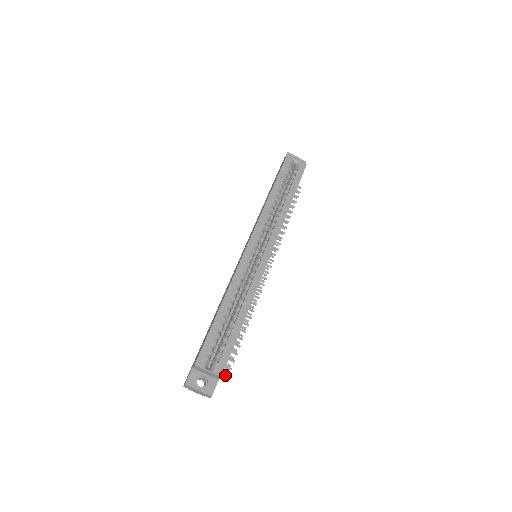
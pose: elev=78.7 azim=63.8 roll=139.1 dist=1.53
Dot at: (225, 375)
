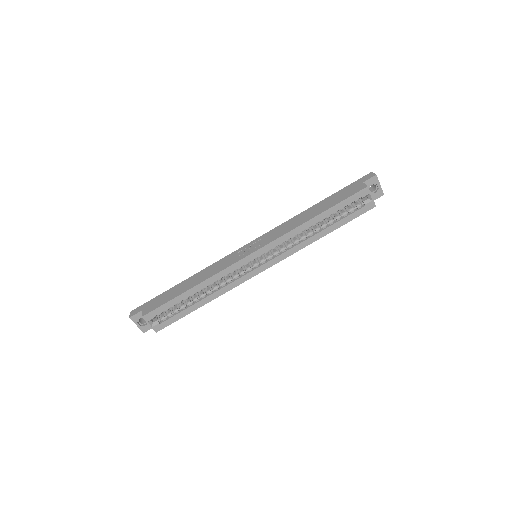
Dot at: occluded
